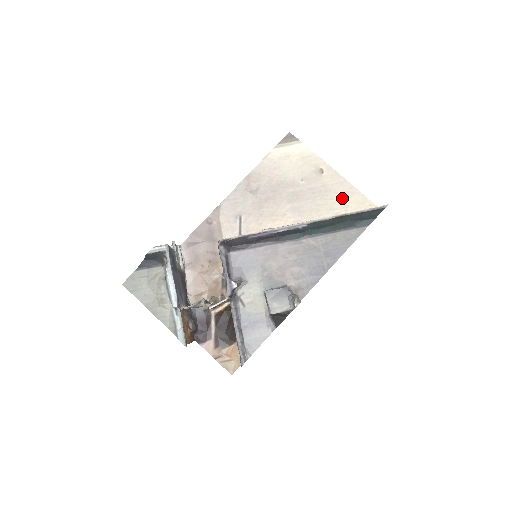
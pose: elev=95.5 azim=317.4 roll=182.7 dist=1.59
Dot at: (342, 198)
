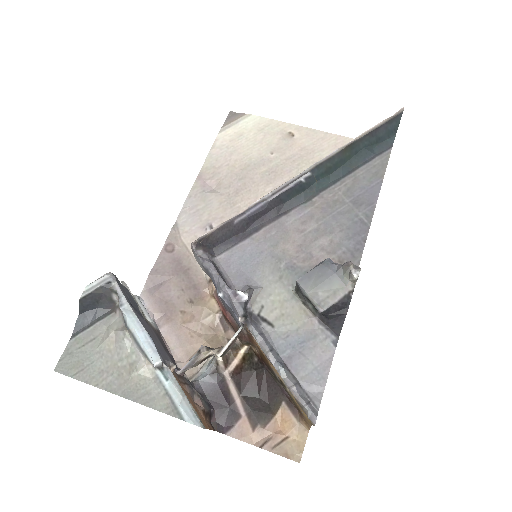
Dot at: occluded
